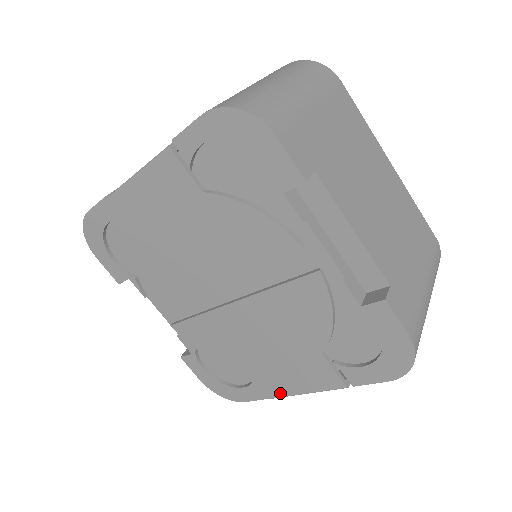
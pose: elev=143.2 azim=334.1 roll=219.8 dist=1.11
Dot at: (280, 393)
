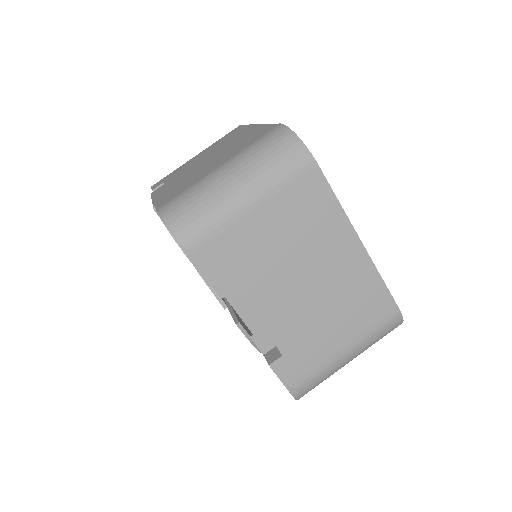
Dot at: occluded
